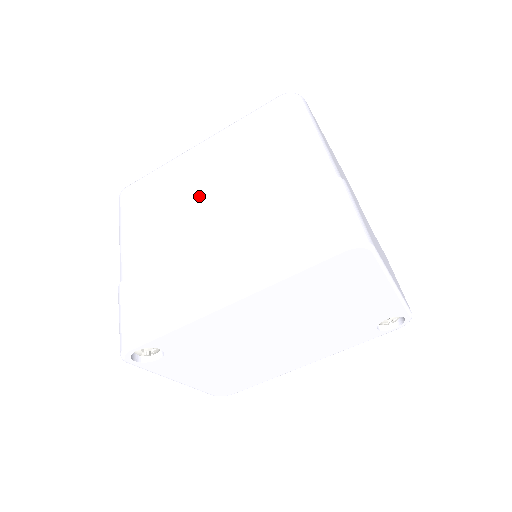
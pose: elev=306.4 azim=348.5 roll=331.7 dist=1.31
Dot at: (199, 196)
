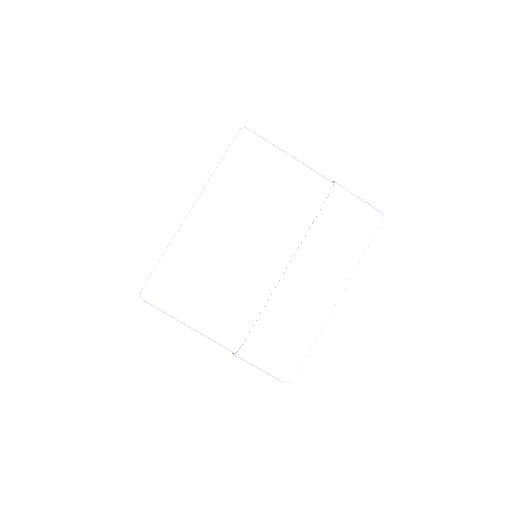
Dot at: (246, 249)
